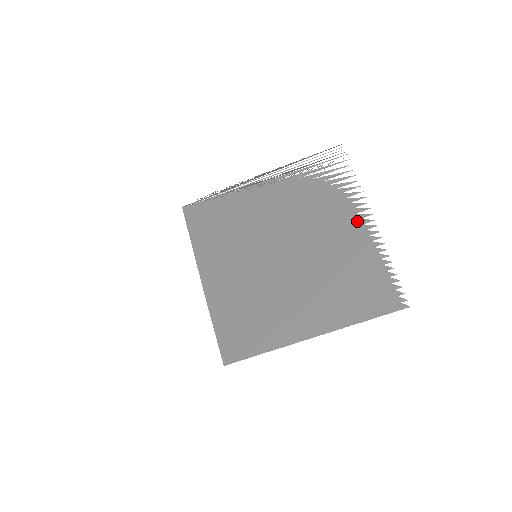
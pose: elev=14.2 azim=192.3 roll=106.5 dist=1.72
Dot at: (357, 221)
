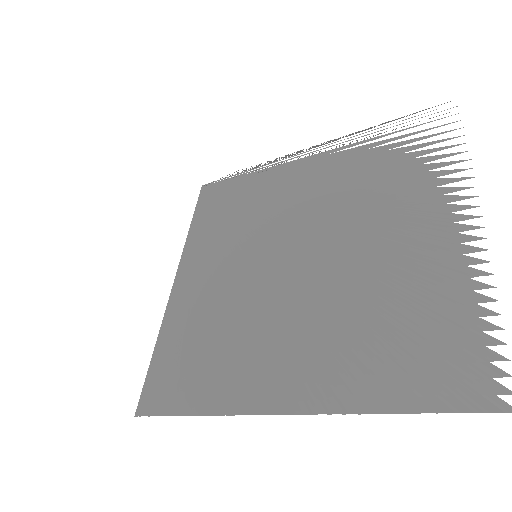
Dot at: occluded
